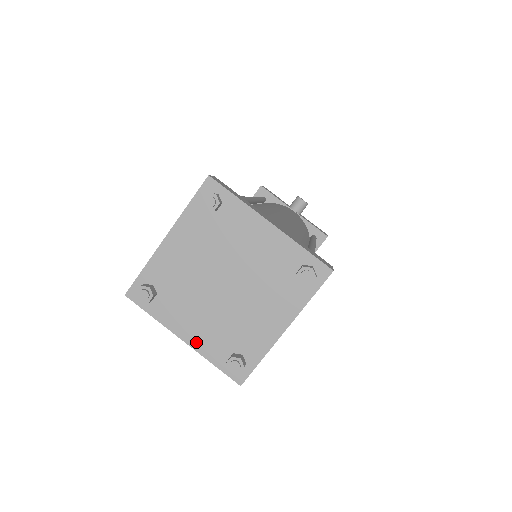
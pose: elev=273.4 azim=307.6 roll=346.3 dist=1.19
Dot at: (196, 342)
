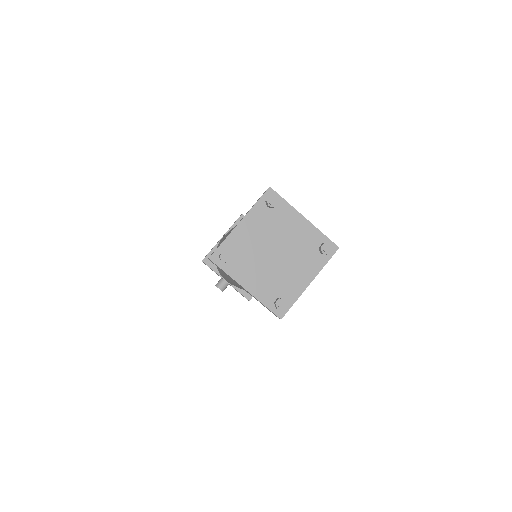
Dot at: (254, 291)
